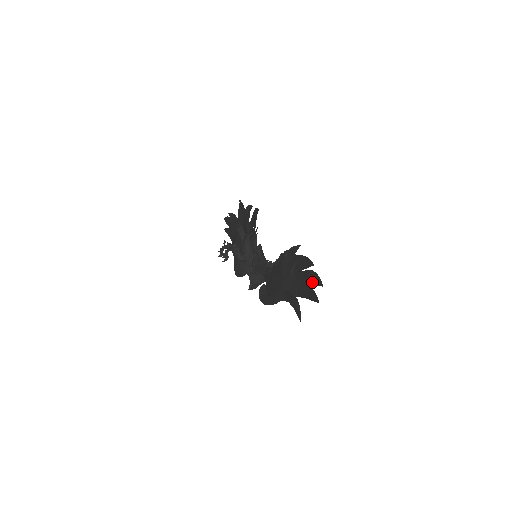
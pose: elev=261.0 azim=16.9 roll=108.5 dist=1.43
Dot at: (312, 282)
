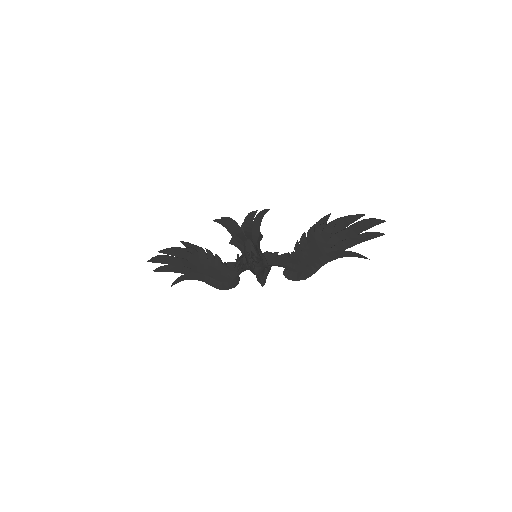
Dot at: (369, 226)
